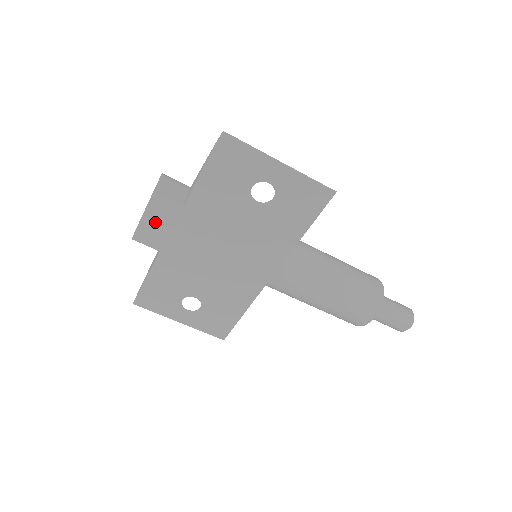
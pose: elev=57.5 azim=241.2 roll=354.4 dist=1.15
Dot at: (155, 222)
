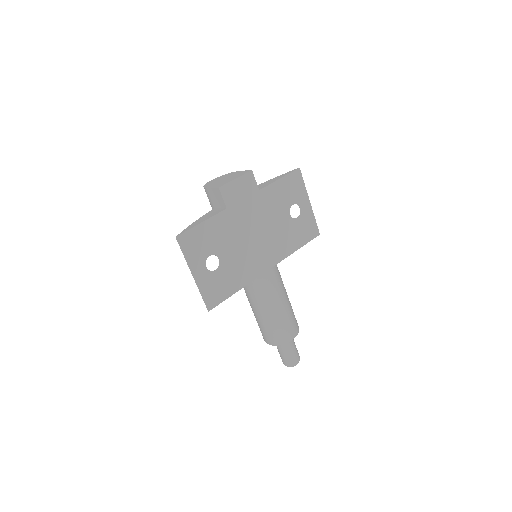
Dot at: (239, 187)
